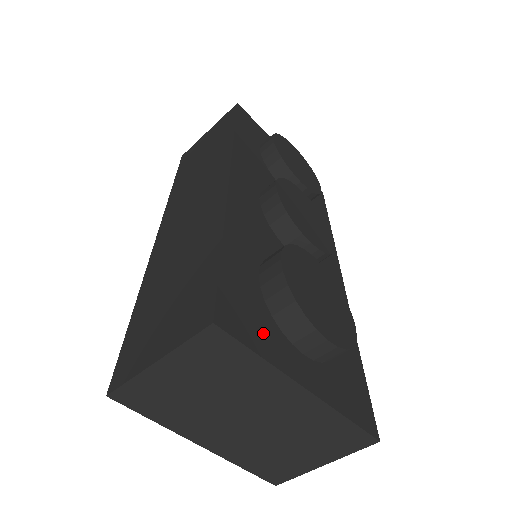
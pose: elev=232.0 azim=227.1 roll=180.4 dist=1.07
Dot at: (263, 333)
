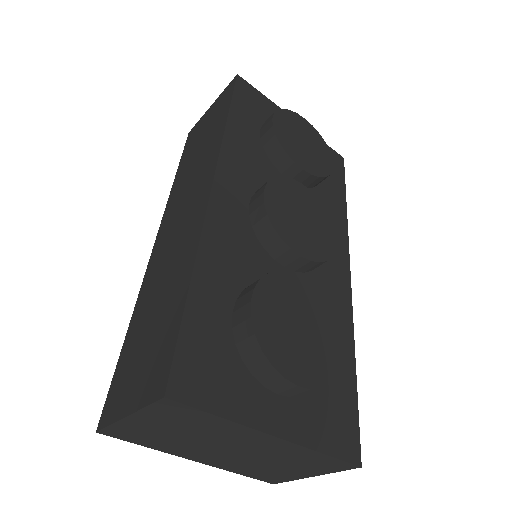
Dot at: (227, 386)
